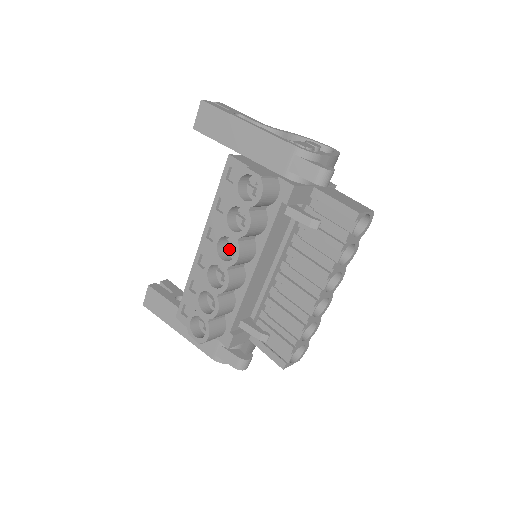
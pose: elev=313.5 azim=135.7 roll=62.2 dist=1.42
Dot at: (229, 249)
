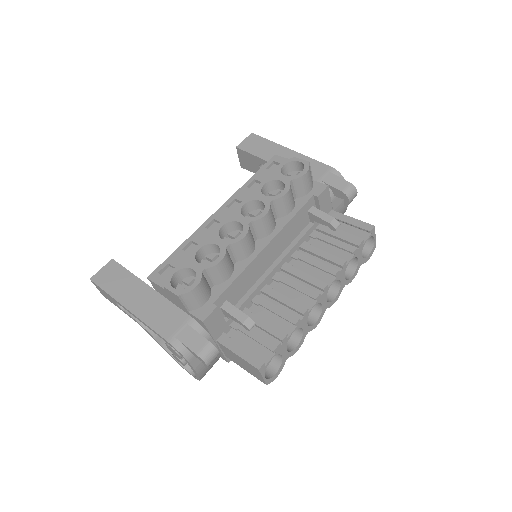
Dot at: occluded
